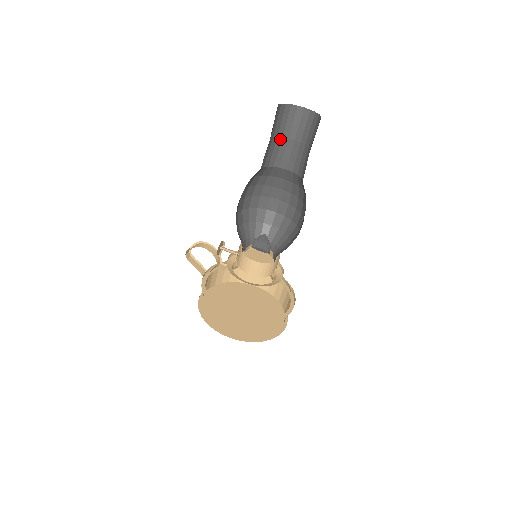
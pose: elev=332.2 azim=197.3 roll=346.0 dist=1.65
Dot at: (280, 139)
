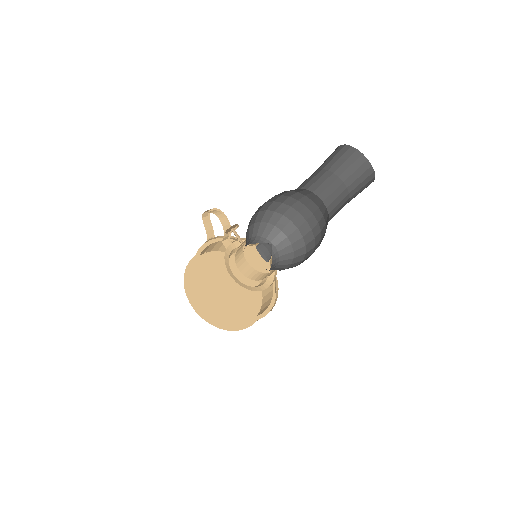
Dot at: (330, 173)
